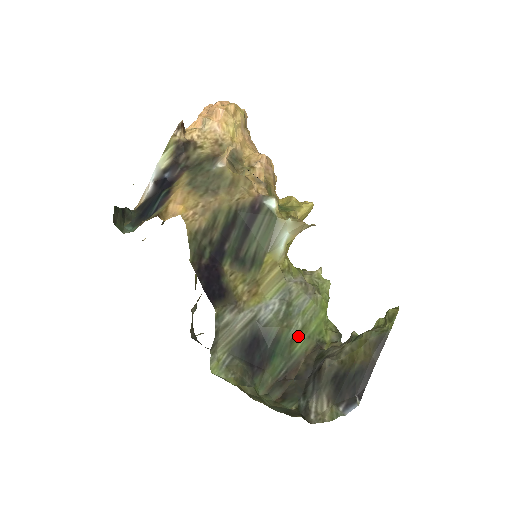
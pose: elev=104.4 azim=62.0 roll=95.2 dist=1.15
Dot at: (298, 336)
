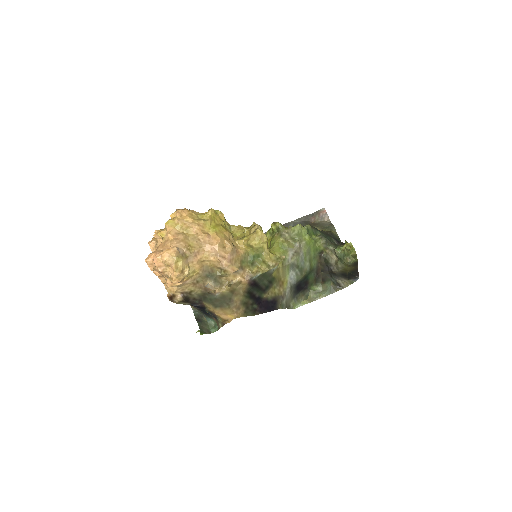
Dot at: (311, 265)
